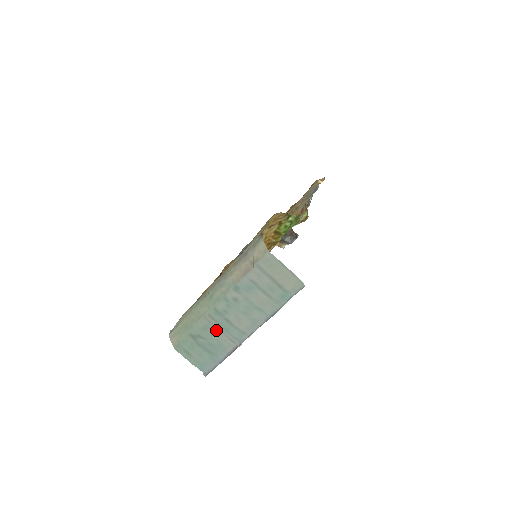
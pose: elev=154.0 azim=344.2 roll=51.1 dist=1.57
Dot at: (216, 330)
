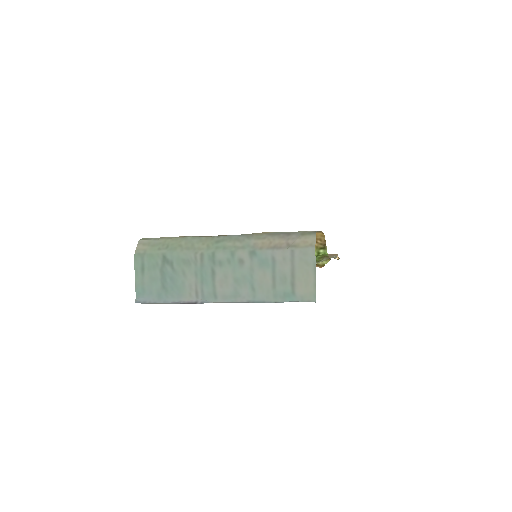
Dot at: (193, 272)
